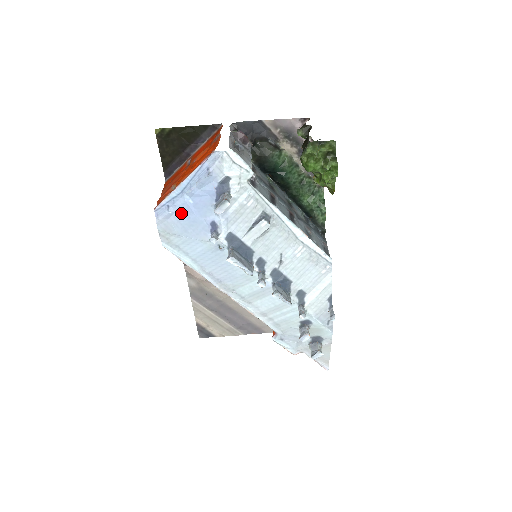
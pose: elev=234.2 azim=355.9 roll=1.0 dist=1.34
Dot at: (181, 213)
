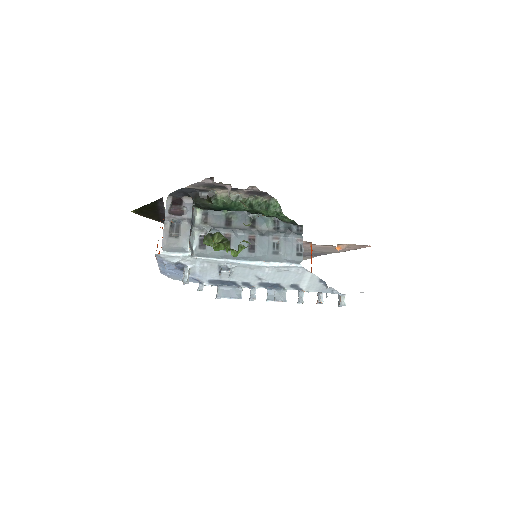
Dot at: (174, 274)
